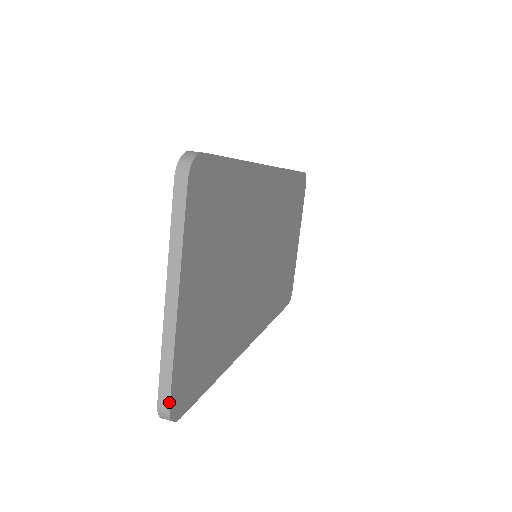
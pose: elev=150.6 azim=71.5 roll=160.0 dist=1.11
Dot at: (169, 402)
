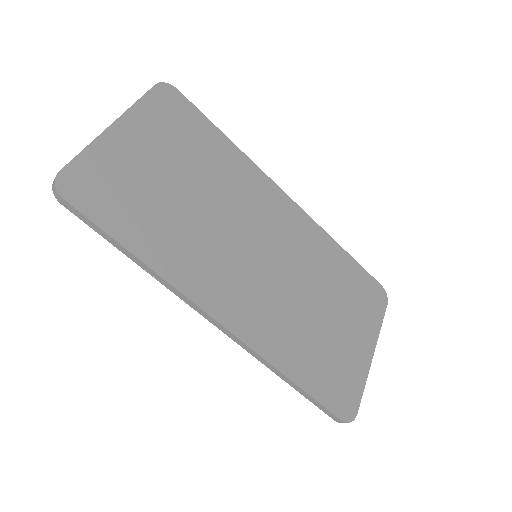
Dot at: (62, 168)
